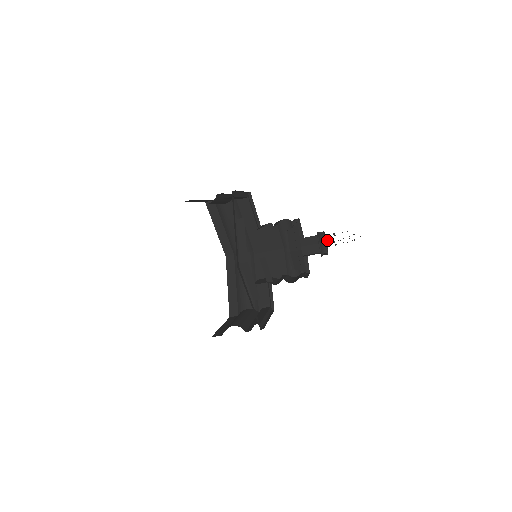
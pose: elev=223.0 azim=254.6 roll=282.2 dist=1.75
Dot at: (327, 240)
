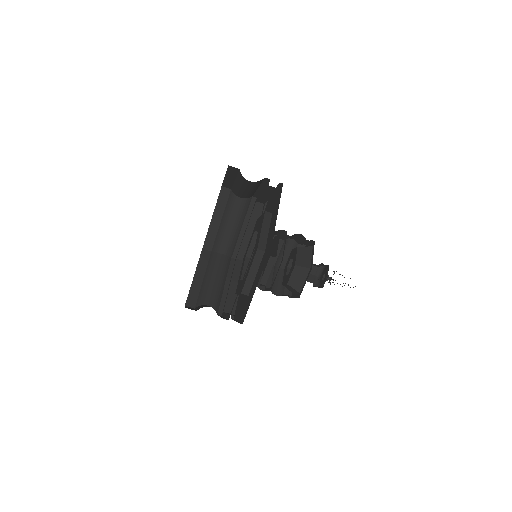
Dot at: occluded
